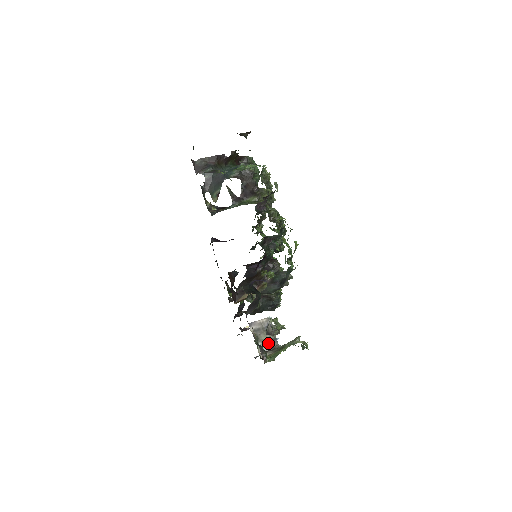
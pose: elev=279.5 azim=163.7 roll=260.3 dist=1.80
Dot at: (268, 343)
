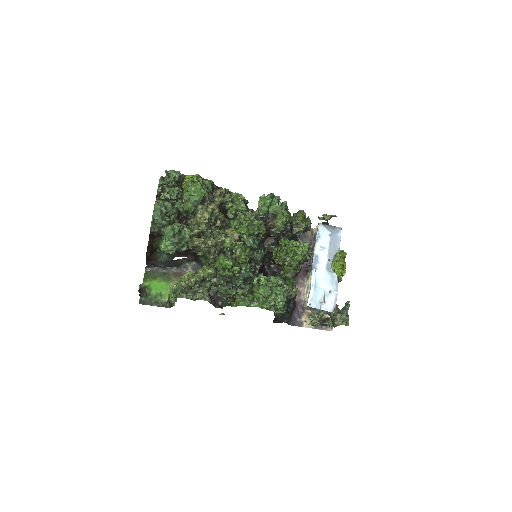
Dot at: (324, 312)
